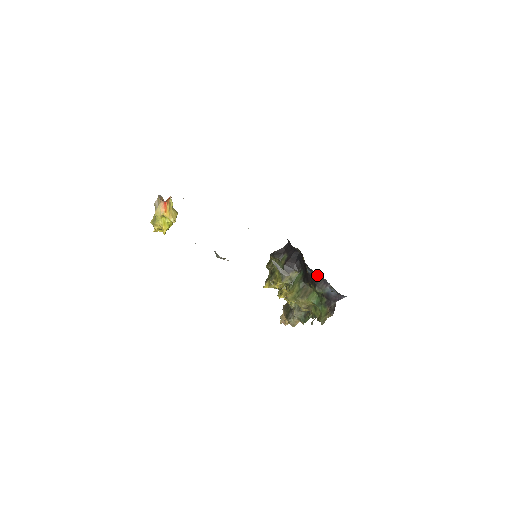
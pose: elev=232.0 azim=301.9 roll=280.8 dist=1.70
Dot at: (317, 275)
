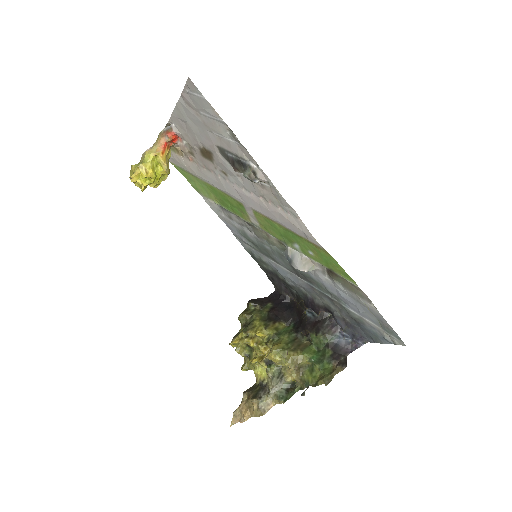
Dot at: (322, 317)
